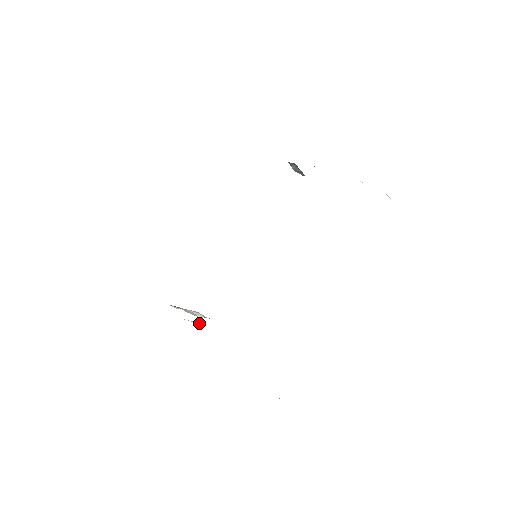
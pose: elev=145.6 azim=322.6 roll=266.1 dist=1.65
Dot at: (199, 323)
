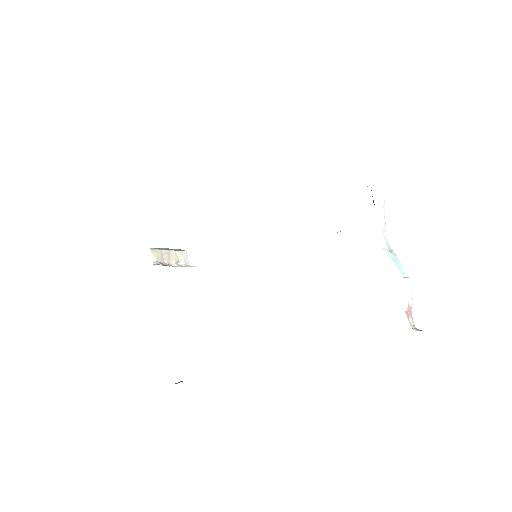
Dot at: occluded
